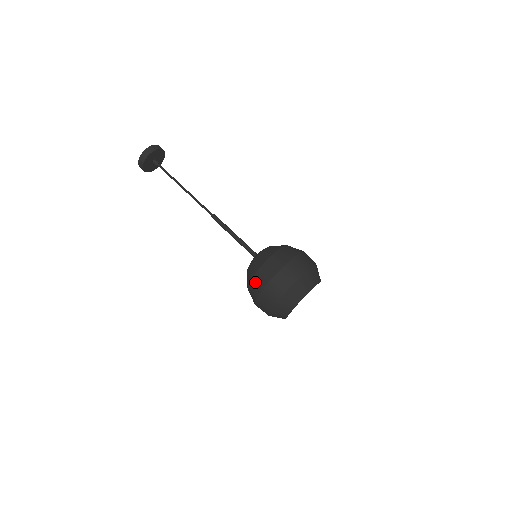
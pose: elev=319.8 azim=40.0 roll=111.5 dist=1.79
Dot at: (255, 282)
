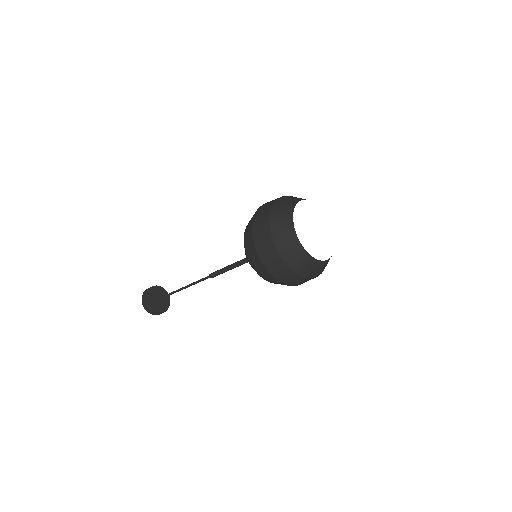
Dot at: (246, 233)
